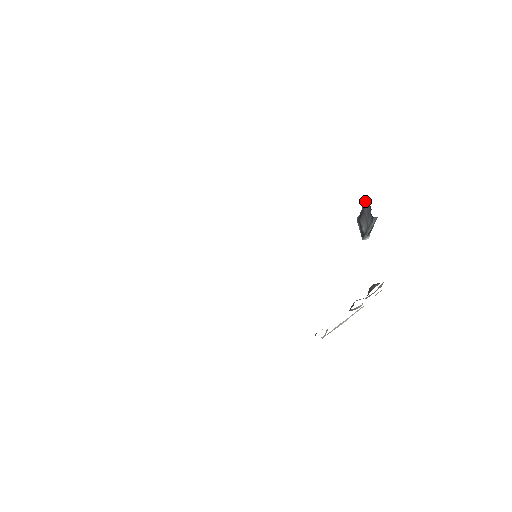
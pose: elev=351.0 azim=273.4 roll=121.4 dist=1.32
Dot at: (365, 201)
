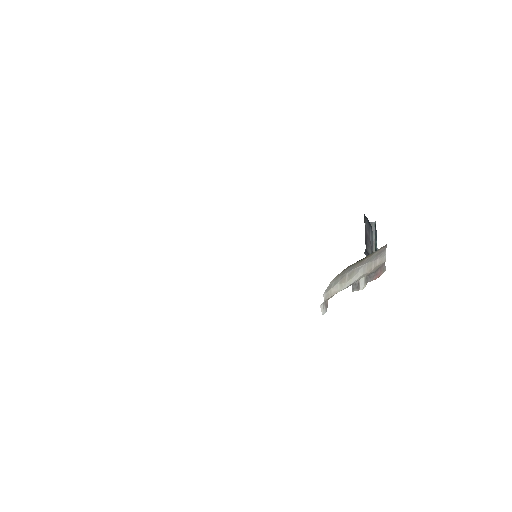
Dot at: (364, 222)
